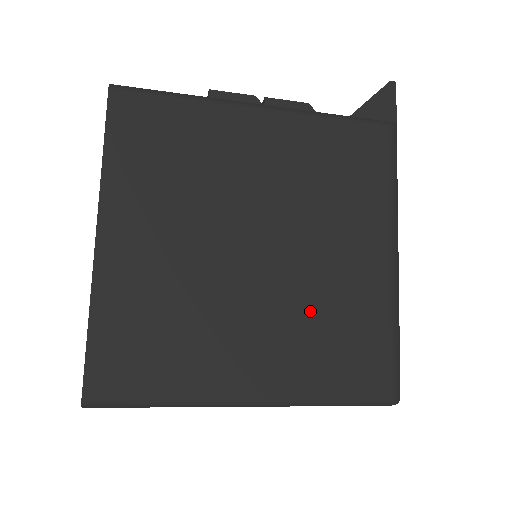
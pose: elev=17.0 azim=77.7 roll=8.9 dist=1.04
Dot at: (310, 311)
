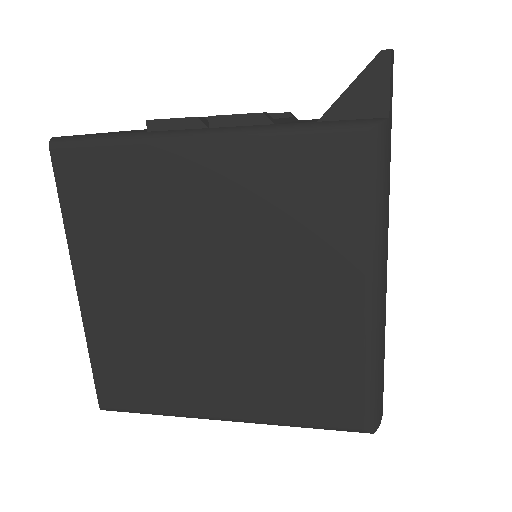
Dot at: (275, 351)
